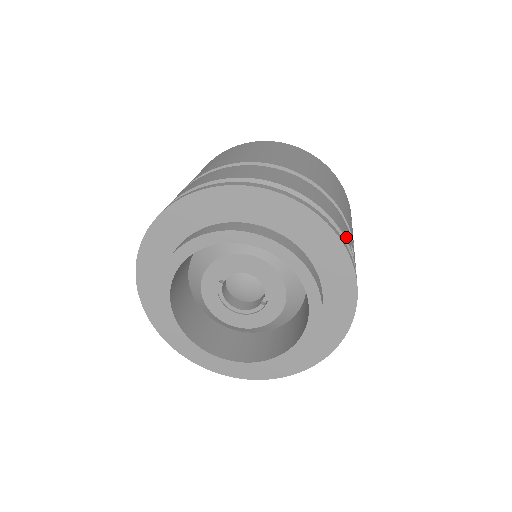
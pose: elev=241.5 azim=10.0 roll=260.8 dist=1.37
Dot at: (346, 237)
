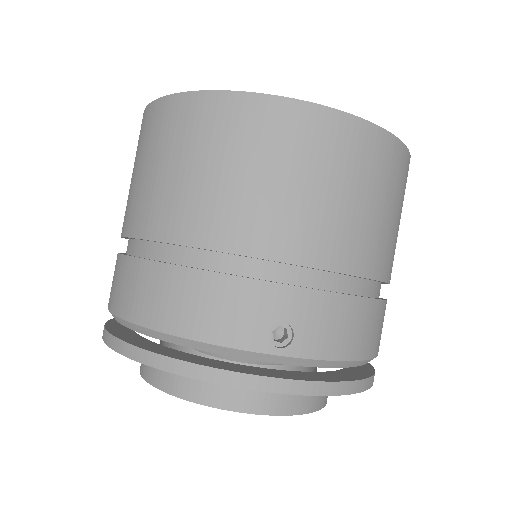
Dot at: (249, 340)
